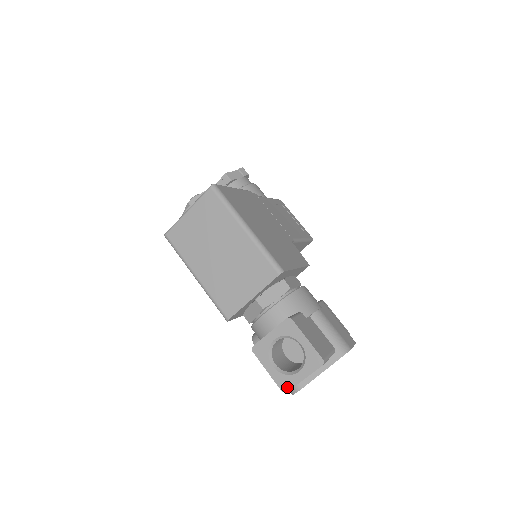
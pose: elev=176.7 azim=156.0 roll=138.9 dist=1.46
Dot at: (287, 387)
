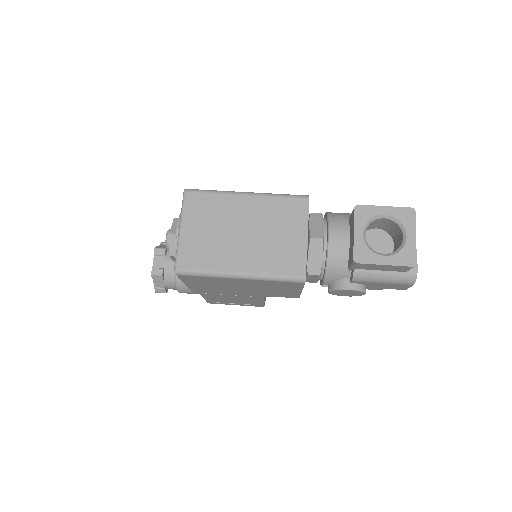
Dot at: (412, 258)
